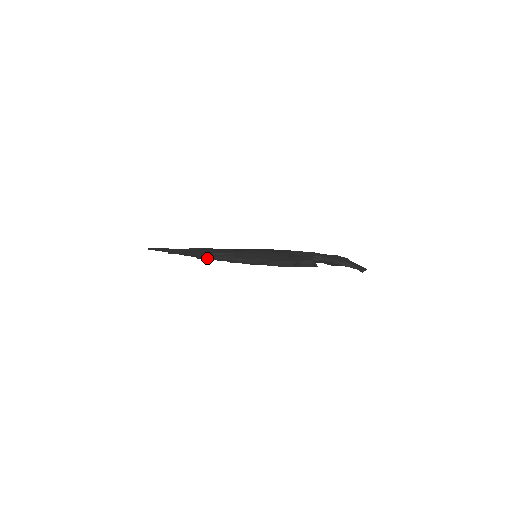
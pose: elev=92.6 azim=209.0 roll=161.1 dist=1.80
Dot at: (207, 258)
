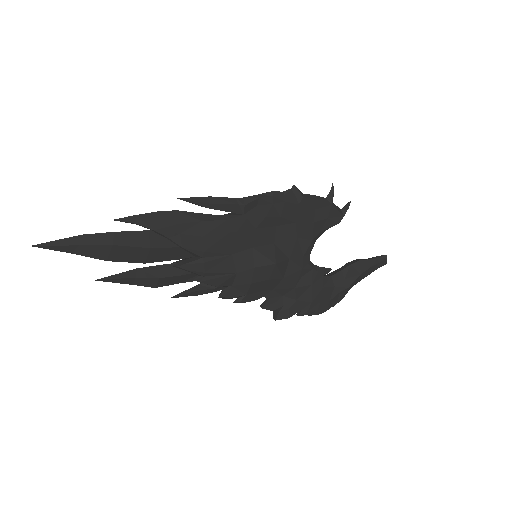
Dot at: (205, 198)
